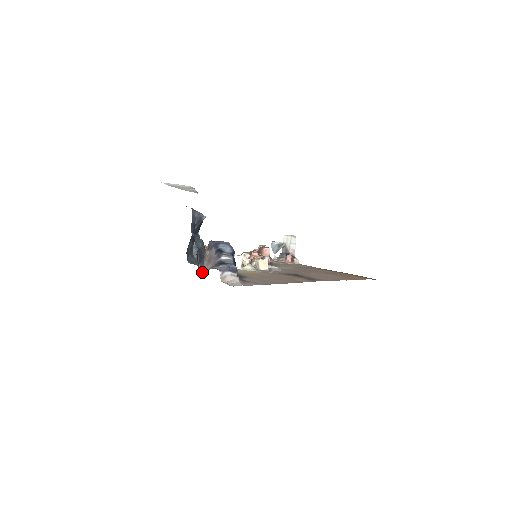
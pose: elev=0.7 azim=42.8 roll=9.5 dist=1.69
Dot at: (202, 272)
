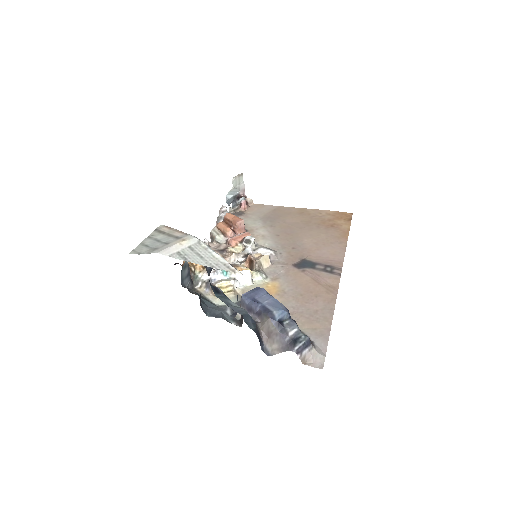
Dot at: (267, 354)
